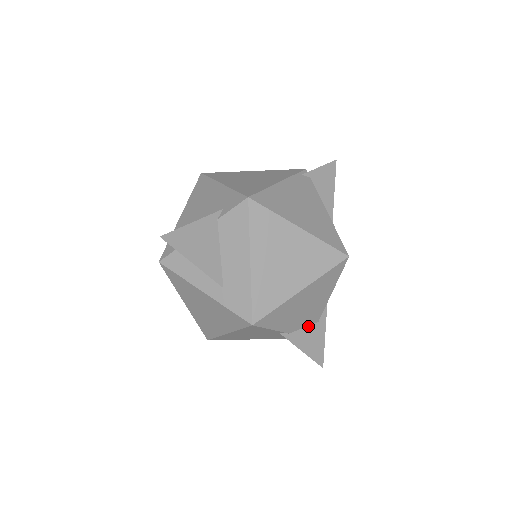
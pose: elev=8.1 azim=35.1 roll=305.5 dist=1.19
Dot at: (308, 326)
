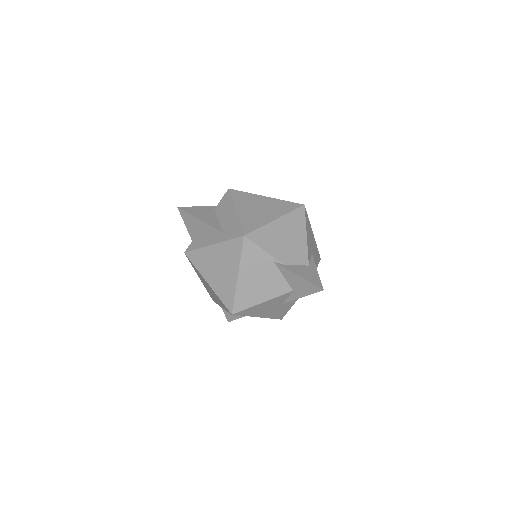
Dot at: (300, 265)
